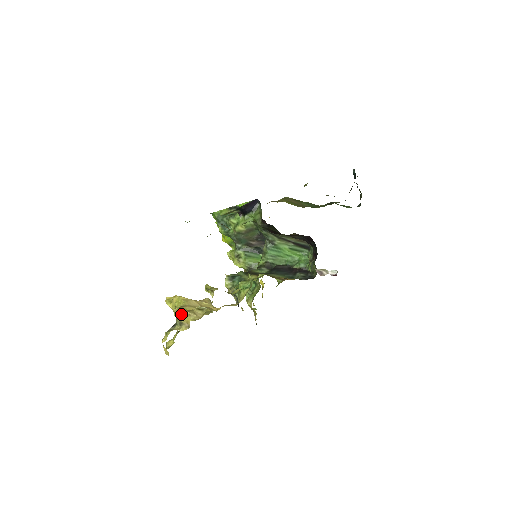
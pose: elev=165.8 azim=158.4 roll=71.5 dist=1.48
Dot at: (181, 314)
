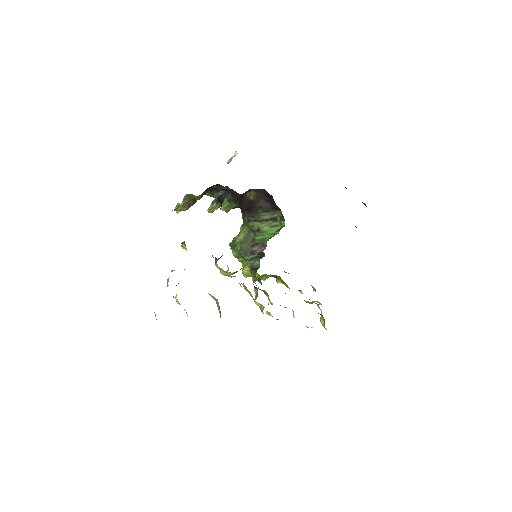
Dot at: (168, 278)
